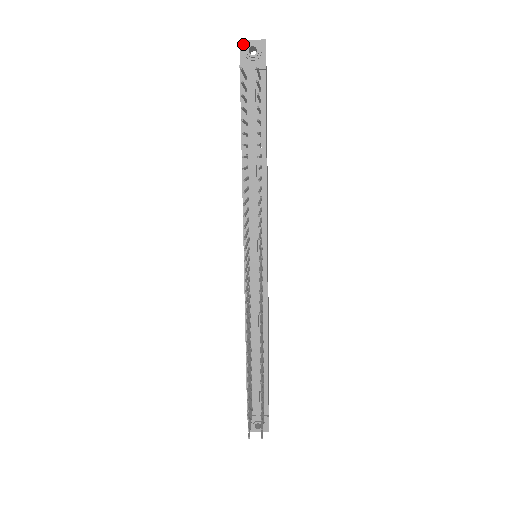
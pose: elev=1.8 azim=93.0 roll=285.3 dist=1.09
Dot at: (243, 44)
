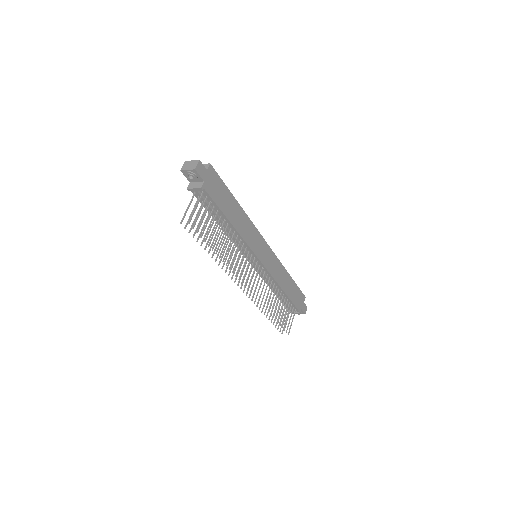
Dot at: (183, 172)
